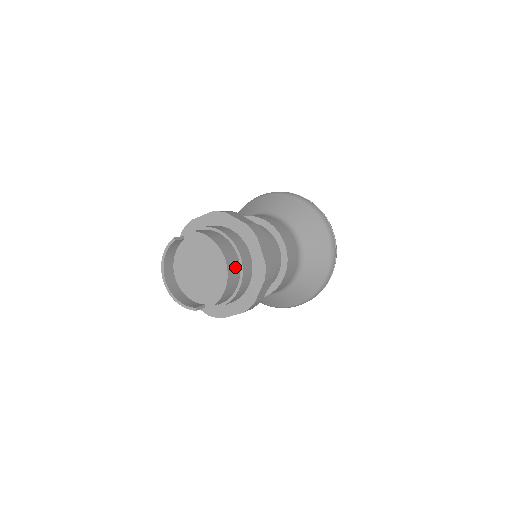
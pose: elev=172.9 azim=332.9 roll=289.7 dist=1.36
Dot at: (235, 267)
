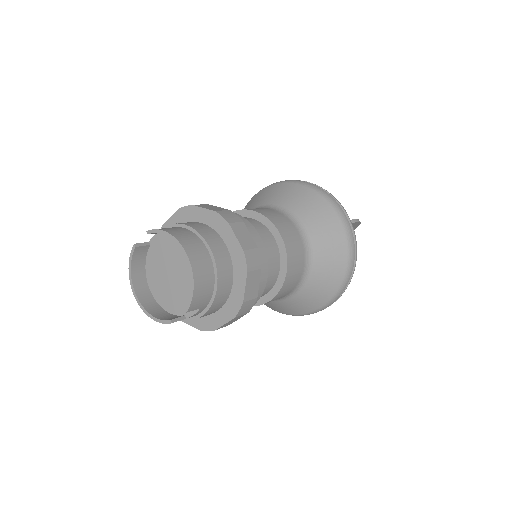
Dot at: (204, 261)
